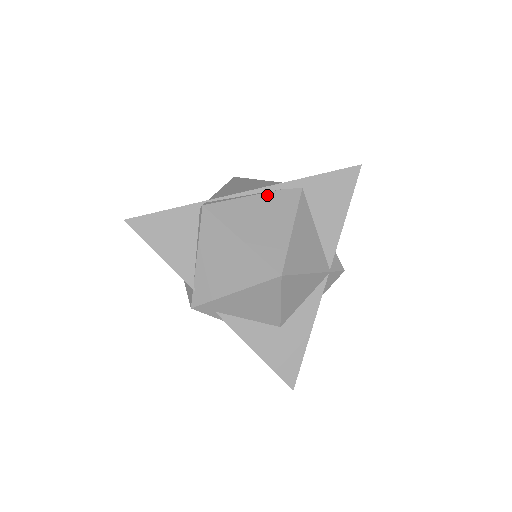
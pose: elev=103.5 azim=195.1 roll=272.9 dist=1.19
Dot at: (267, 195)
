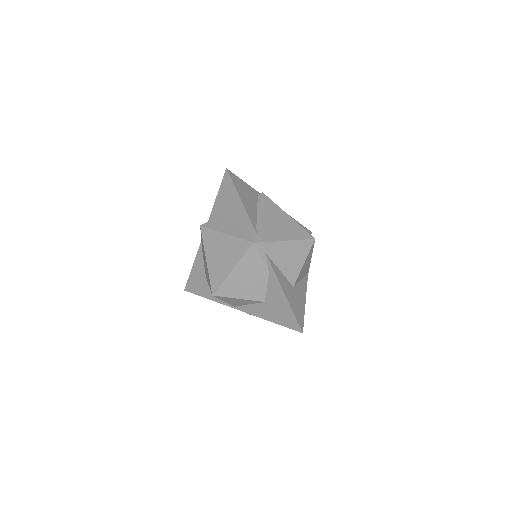
Dot at: occluded
